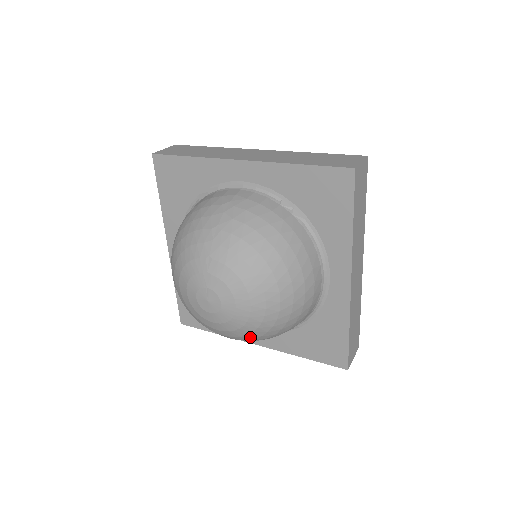
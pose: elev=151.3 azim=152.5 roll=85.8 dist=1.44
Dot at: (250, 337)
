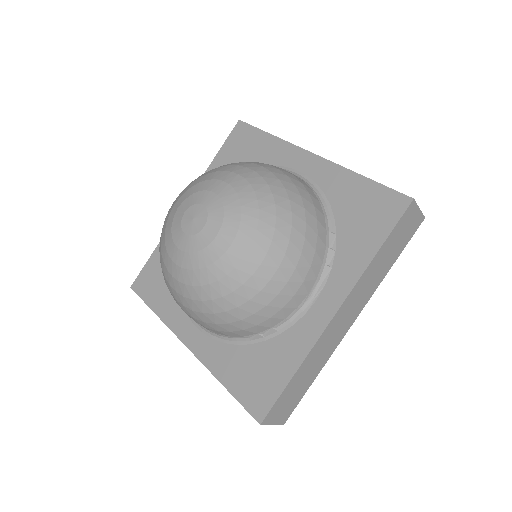
Dot at: (267, 226)
